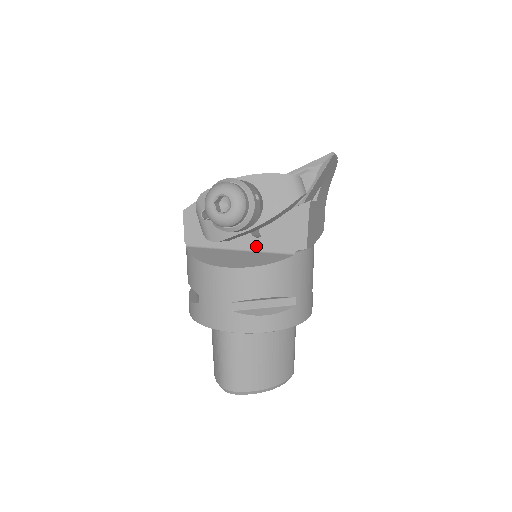
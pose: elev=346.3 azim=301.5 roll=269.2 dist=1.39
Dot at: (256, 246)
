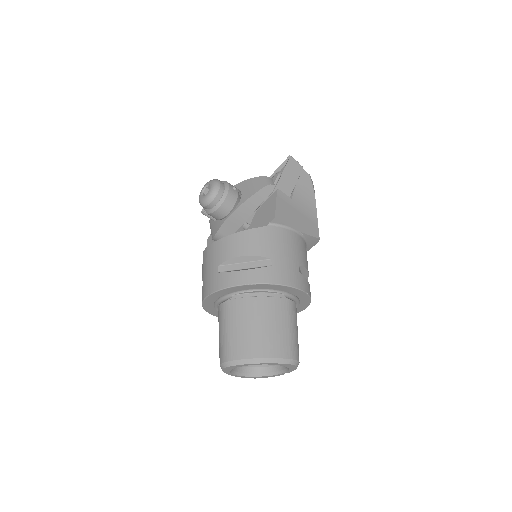
Dot at: occluded
